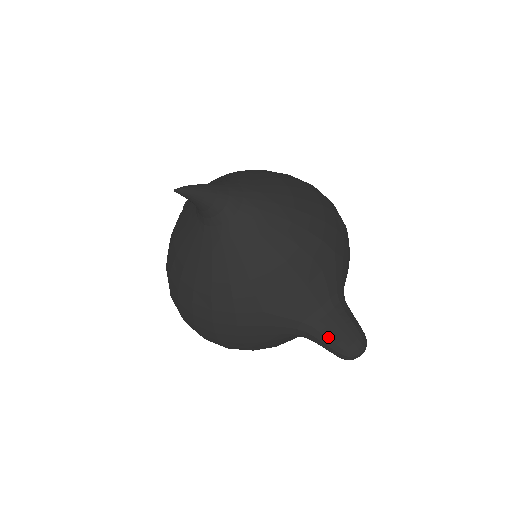
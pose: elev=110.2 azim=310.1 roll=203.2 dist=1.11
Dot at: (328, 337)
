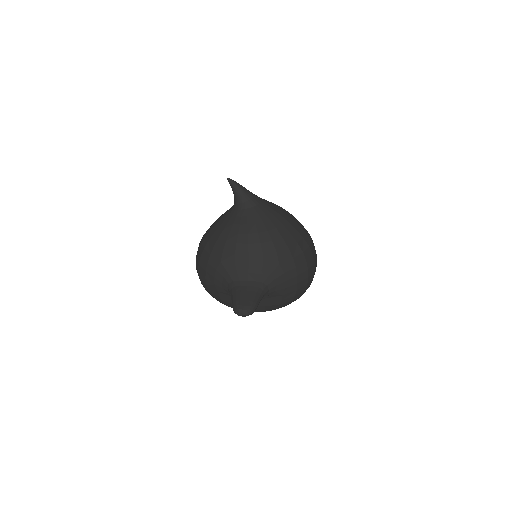
Dot at: (237, 295)
